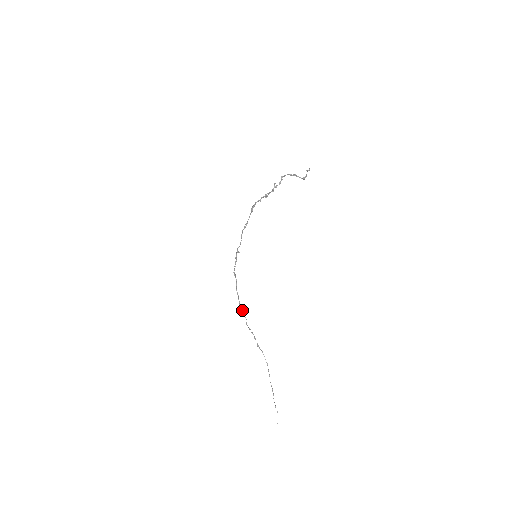
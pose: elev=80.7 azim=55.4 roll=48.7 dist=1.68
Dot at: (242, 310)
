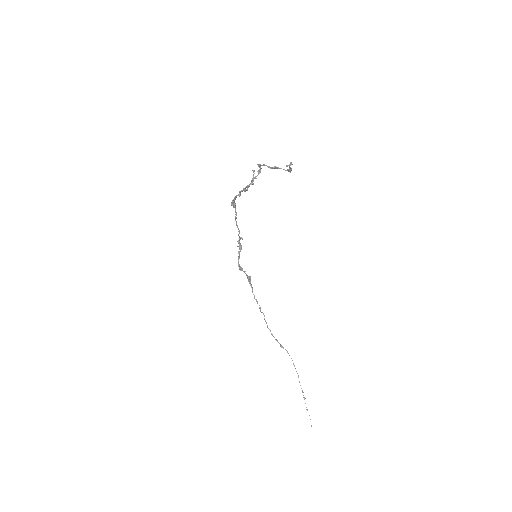
Dot at: occluded
